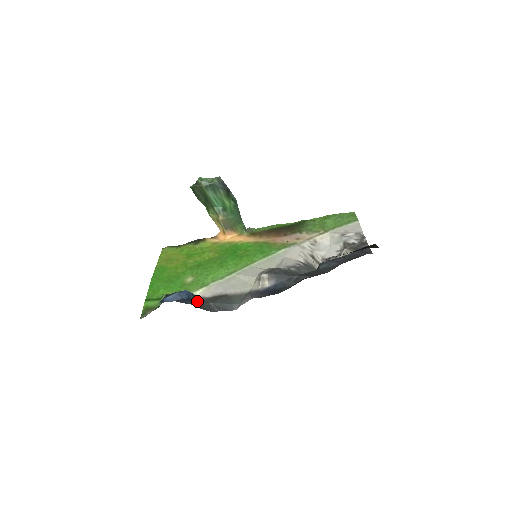
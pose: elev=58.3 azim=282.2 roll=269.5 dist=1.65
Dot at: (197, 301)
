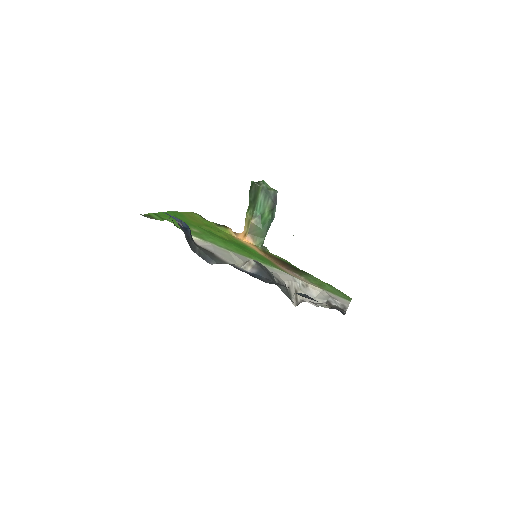
Dot at: (190, 236)
